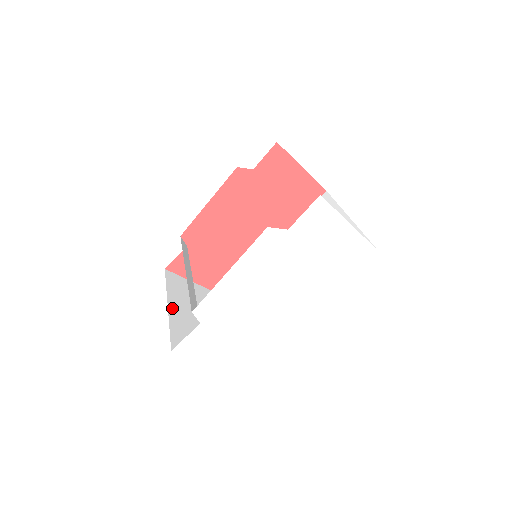
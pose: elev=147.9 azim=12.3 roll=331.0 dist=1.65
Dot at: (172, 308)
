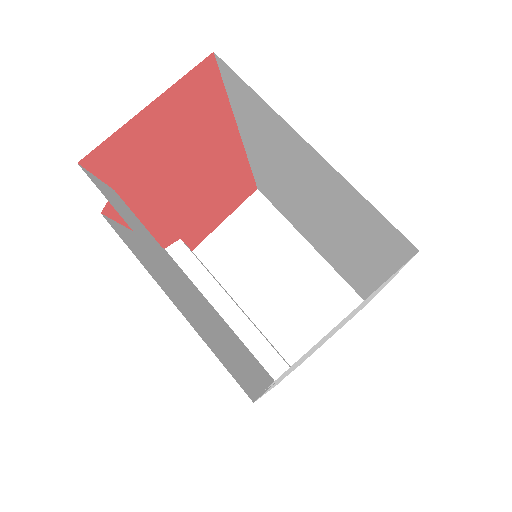
Dot at: (247, 306)
